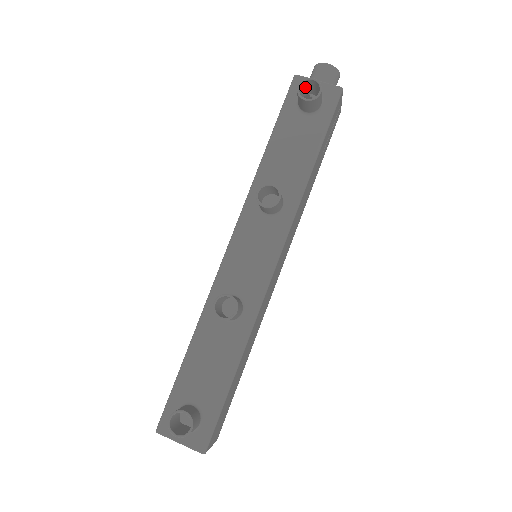
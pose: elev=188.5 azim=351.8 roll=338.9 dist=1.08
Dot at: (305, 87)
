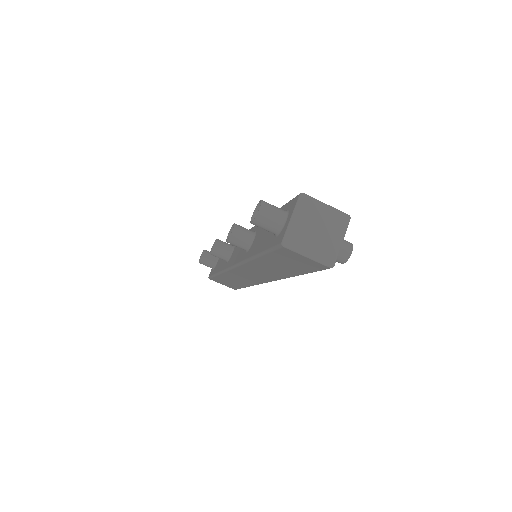
Dot at: occluded
